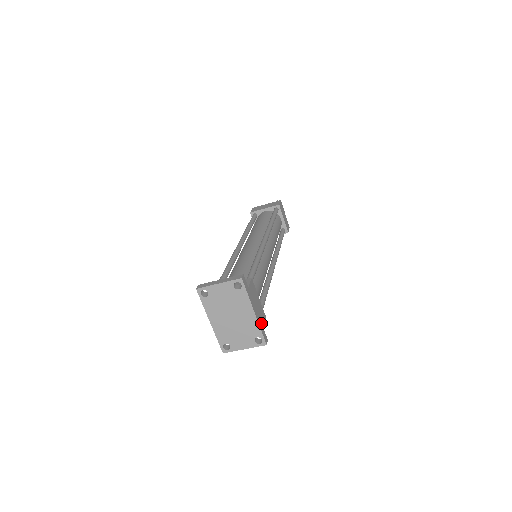
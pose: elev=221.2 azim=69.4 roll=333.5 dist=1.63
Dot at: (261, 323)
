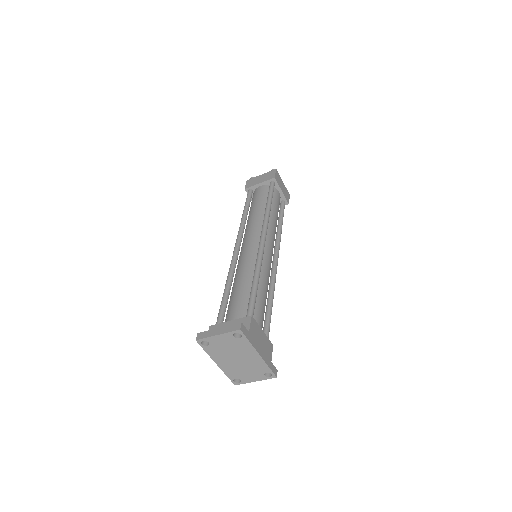
Dot at: (268, 358)
